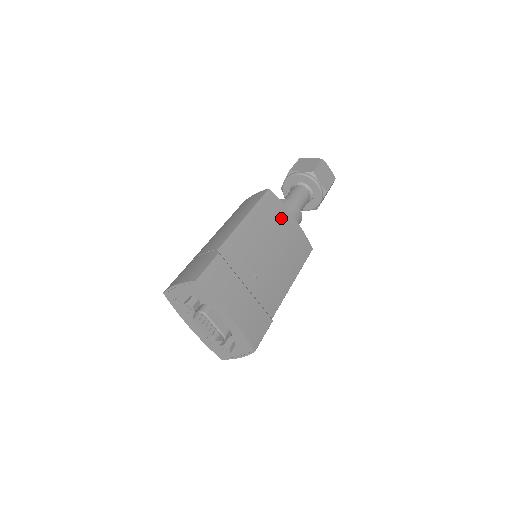
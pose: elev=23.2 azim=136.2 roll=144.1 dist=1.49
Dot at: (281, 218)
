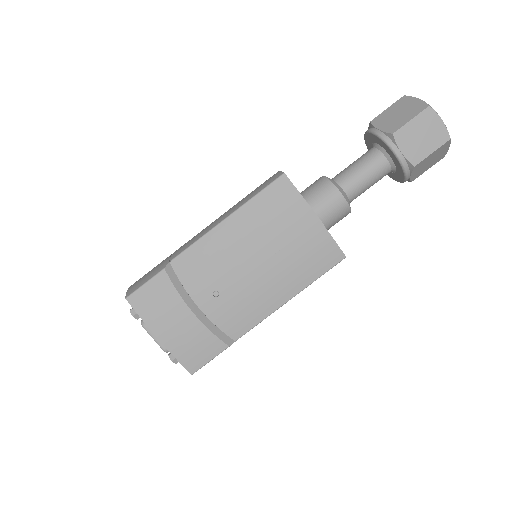
Dot at: (288, 218)
